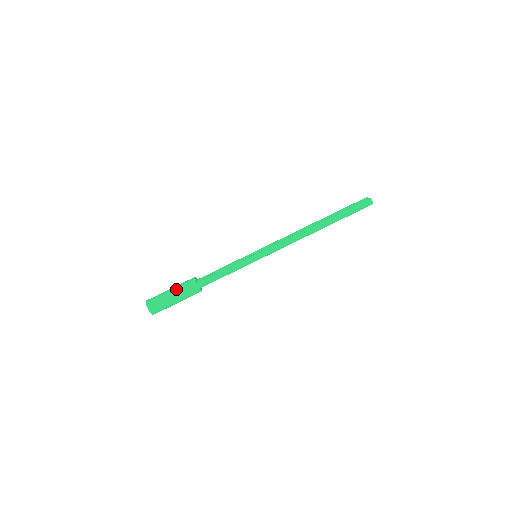
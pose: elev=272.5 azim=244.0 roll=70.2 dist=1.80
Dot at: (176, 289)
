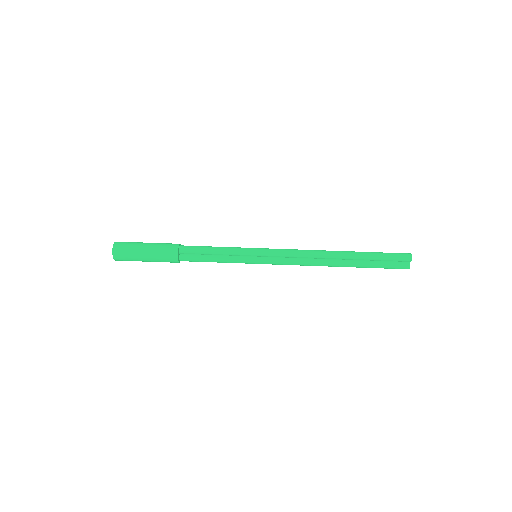
Dot at: occluded
